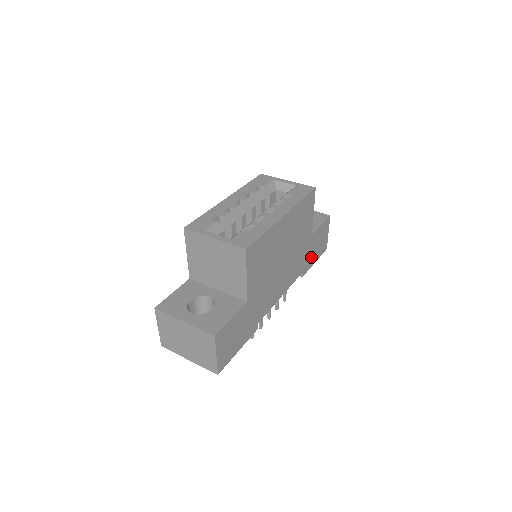
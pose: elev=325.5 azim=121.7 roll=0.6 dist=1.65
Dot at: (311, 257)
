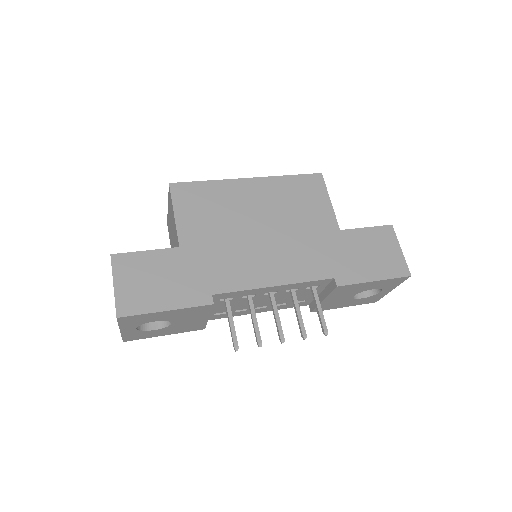
Dot at: (355, 266)
